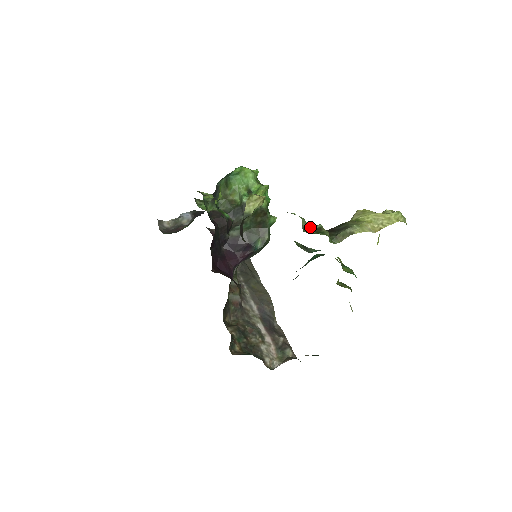
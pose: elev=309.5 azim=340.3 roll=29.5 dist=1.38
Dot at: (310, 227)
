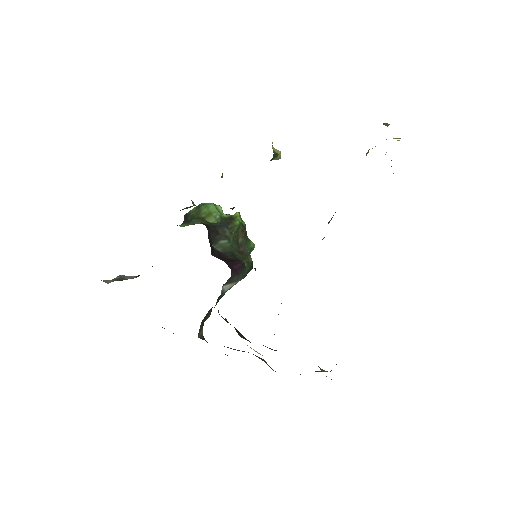
Dot at: occluded
